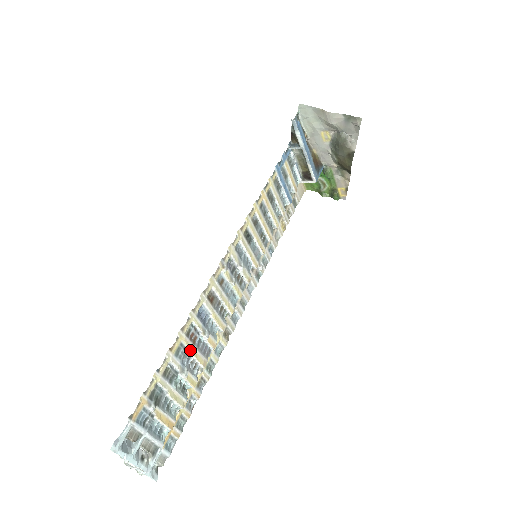
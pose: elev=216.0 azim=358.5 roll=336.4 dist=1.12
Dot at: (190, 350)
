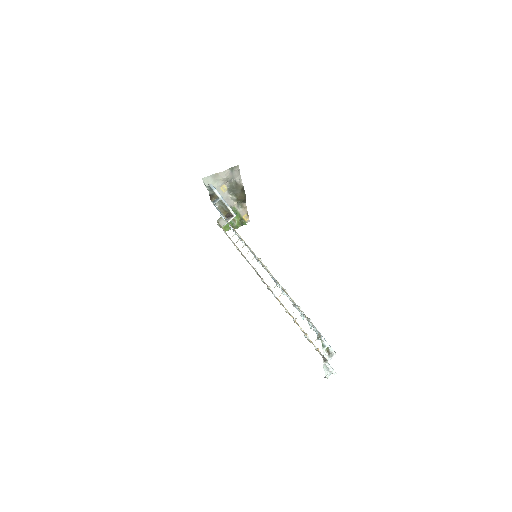
Dot at: occluded
